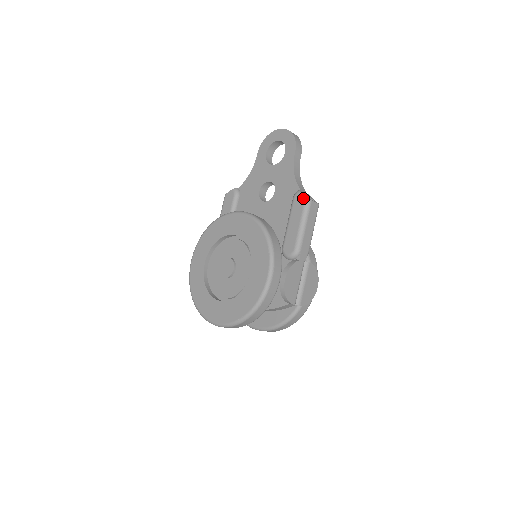
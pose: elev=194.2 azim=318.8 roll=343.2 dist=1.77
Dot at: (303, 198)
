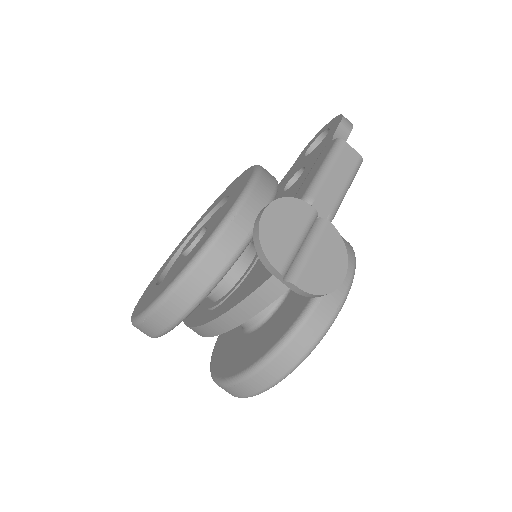
Dot at: (333, 141)
